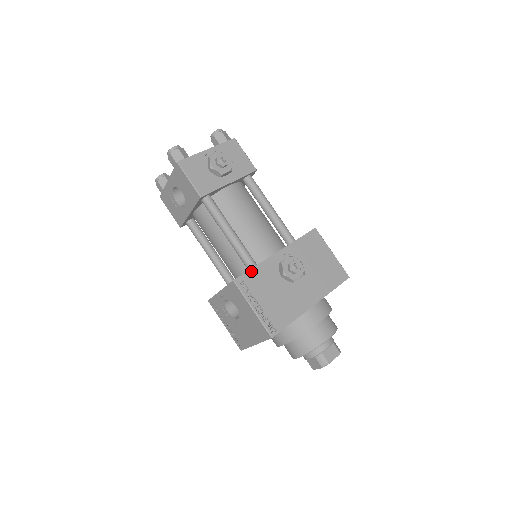
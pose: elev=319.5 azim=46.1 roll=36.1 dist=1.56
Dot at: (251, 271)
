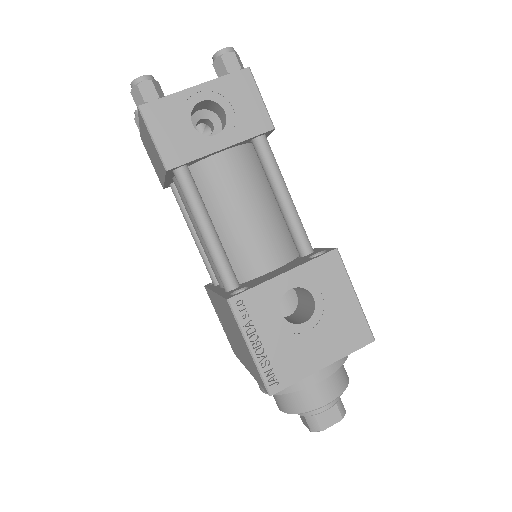
Dot at: occluded
